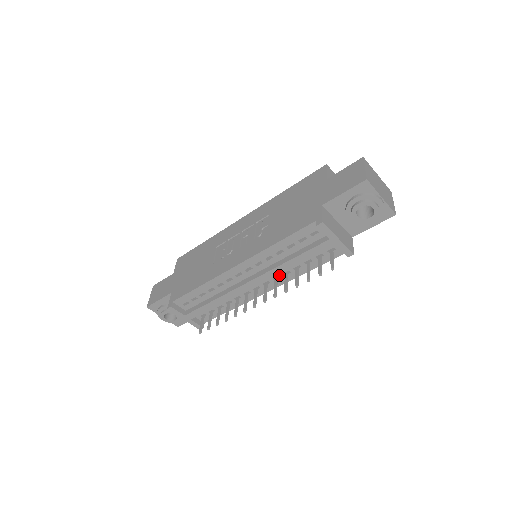
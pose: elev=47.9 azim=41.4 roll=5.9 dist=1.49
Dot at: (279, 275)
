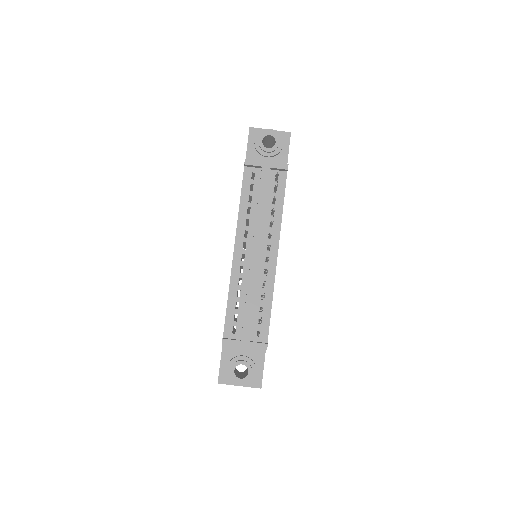
Dot at: (268, 232)
